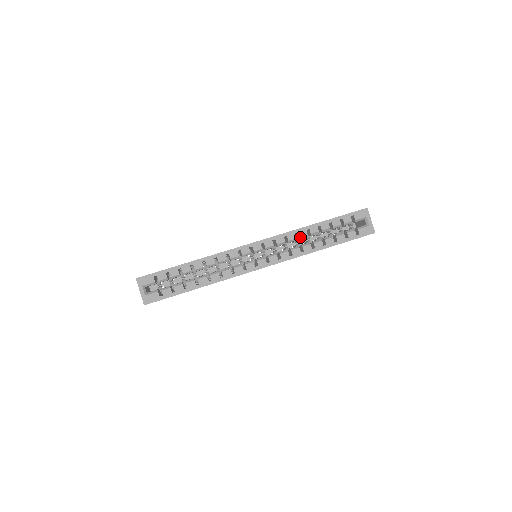
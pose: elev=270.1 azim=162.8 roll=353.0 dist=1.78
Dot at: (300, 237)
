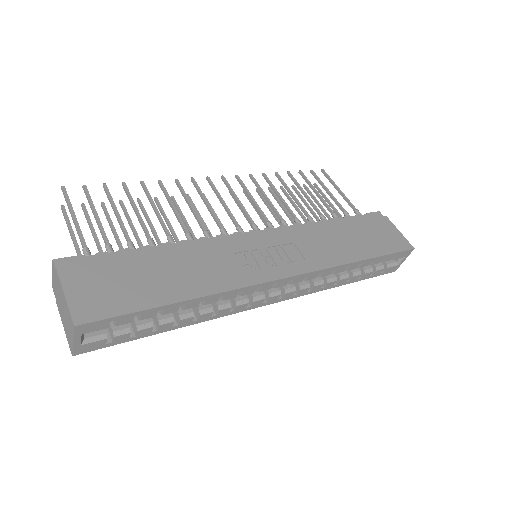
Dot at: (334, 273)
